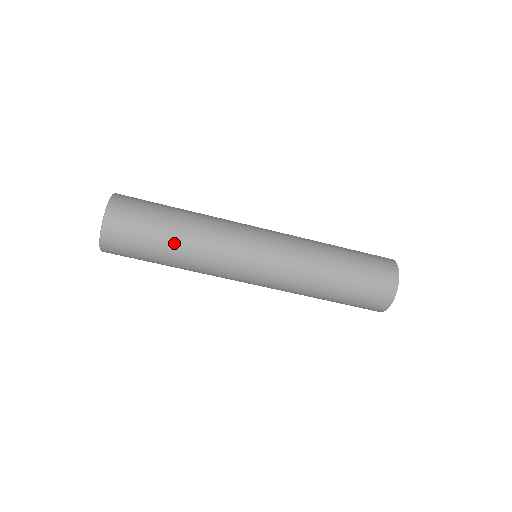
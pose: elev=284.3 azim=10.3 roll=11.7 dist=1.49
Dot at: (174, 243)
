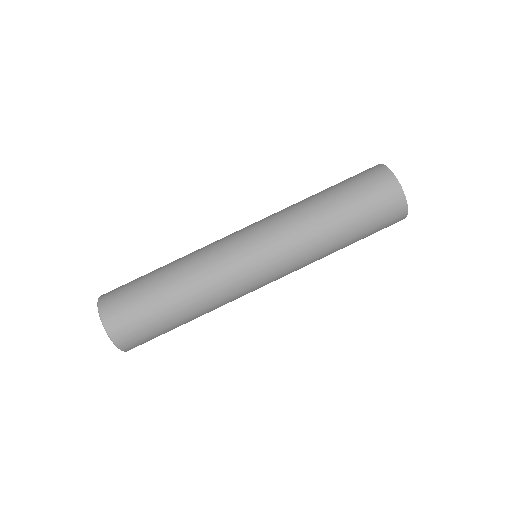
Dot at: (167, 282)
